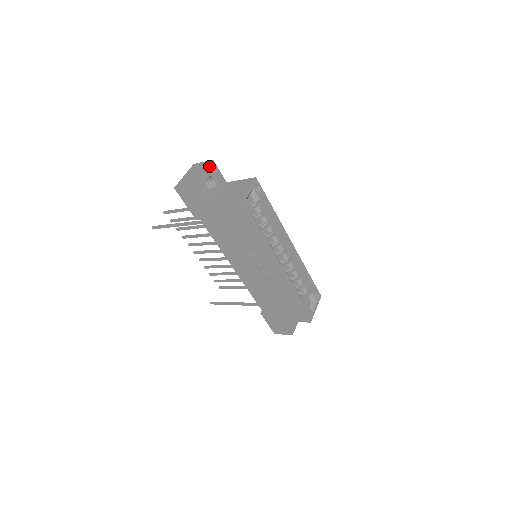
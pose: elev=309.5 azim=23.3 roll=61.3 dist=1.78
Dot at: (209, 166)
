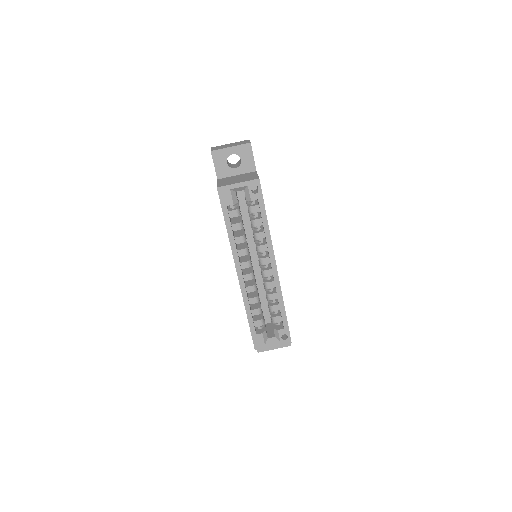
Dot at: (242, 145)
